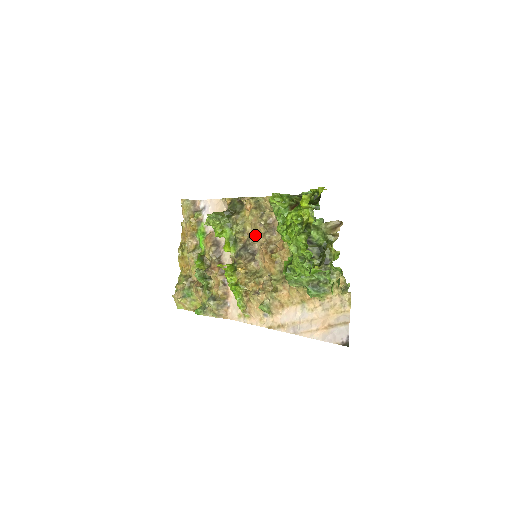
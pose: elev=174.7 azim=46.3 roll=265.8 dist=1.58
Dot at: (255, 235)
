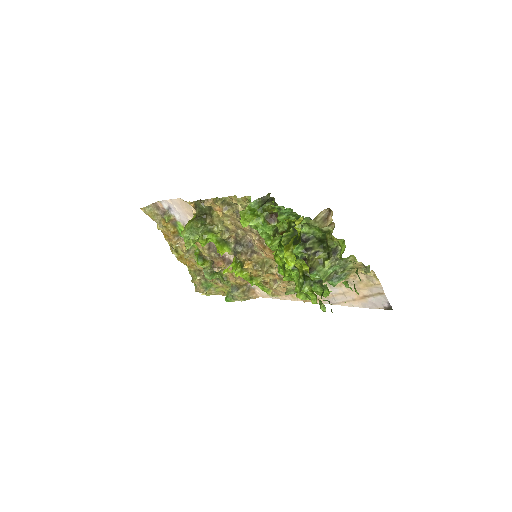
Dot at: (241, 231)
